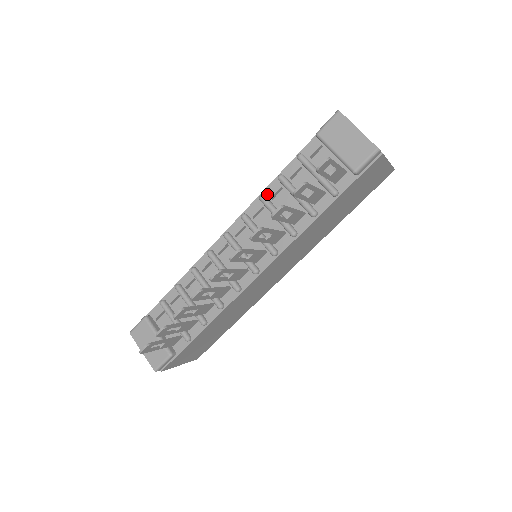
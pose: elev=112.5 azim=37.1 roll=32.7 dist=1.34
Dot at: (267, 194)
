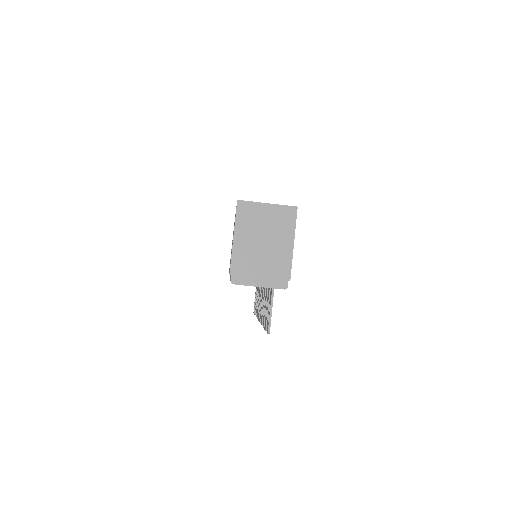
Dot at: occluded
